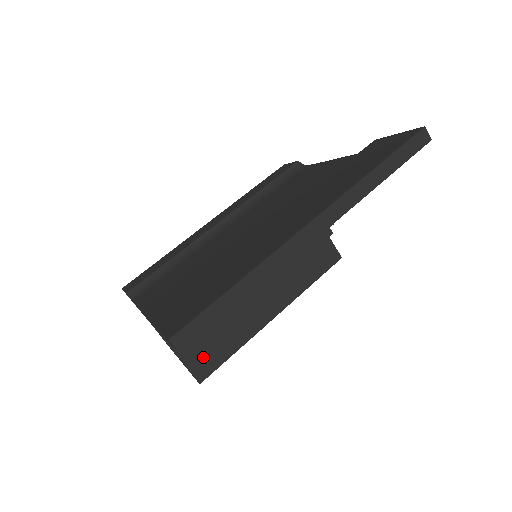
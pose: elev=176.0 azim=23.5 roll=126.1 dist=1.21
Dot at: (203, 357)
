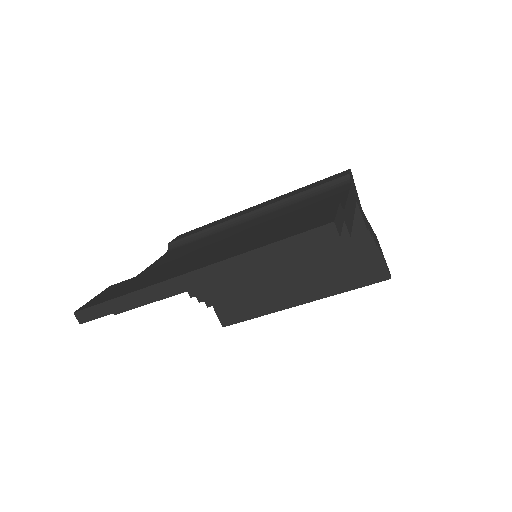
Dot at: (230, 309)
